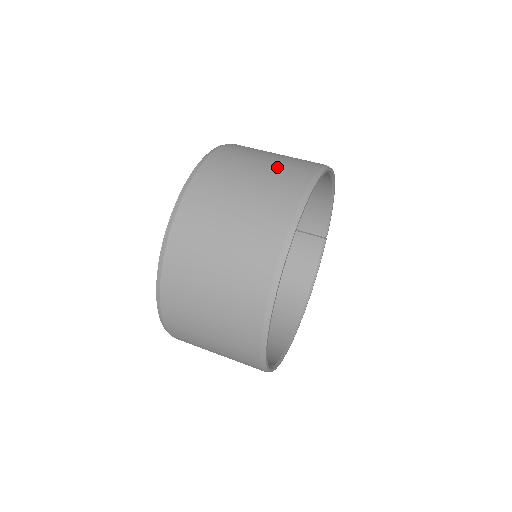
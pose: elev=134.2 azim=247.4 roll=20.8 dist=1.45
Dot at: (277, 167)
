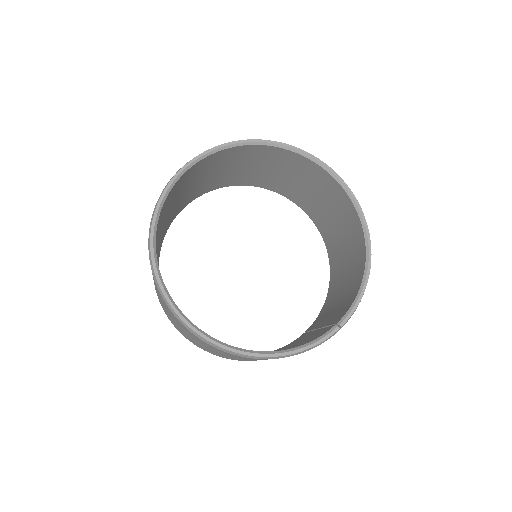
Dot at: occluded
